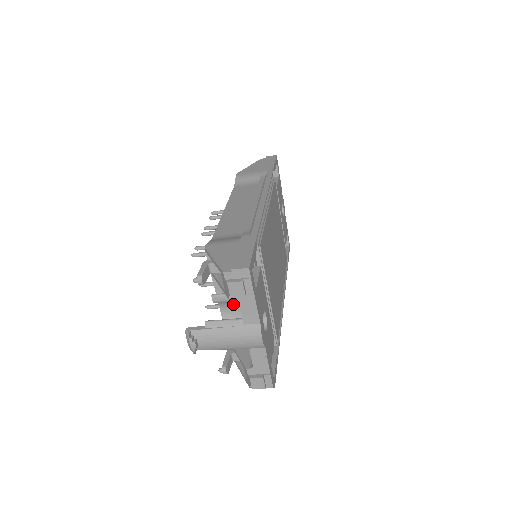
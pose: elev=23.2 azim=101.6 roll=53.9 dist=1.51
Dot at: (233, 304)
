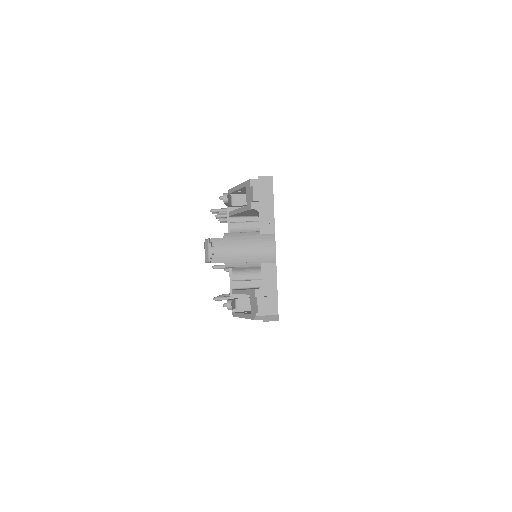
Dot at: occluded
